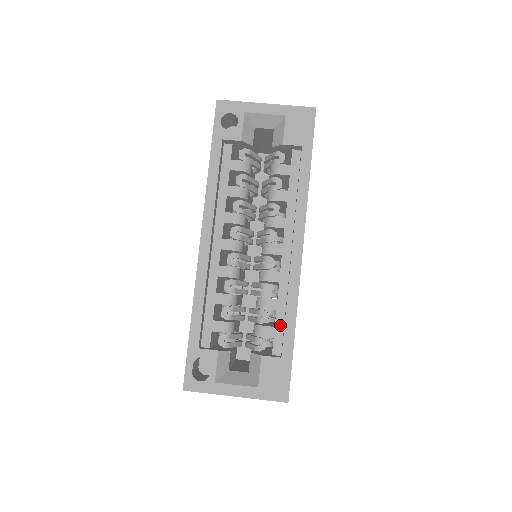
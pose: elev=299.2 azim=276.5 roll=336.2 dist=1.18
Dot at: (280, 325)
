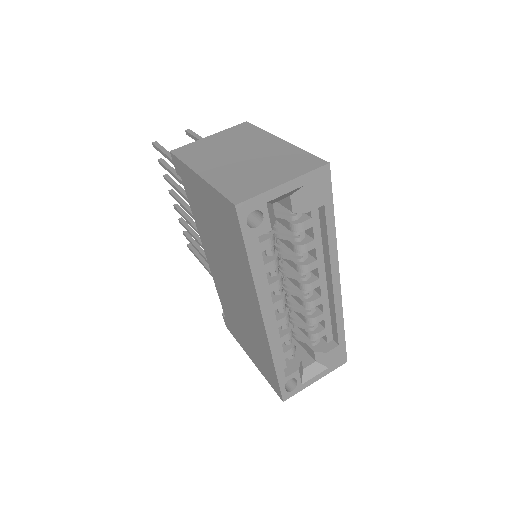
Dot at: (329, 325)
